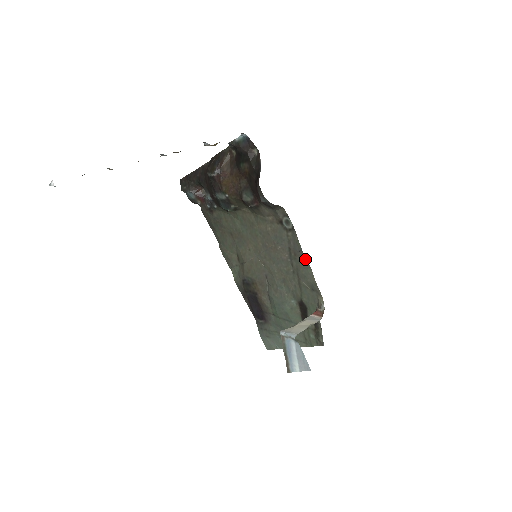
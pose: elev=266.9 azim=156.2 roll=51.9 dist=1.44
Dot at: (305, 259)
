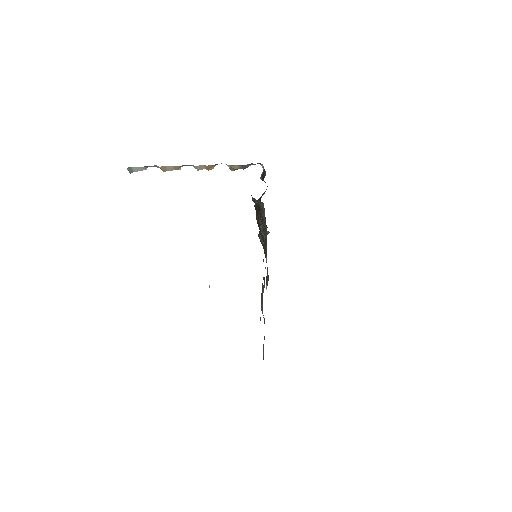
Dot at: occluded
